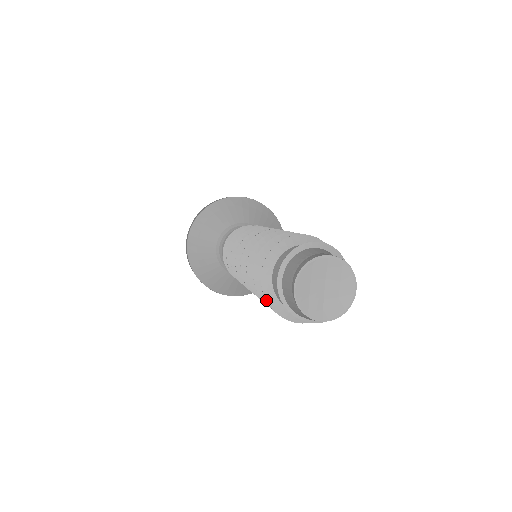
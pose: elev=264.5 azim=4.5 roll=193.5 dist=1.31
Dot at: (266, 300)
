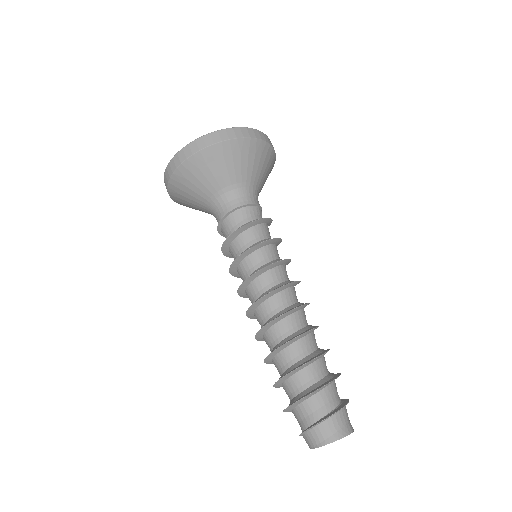
Dot at: (288, 407)
